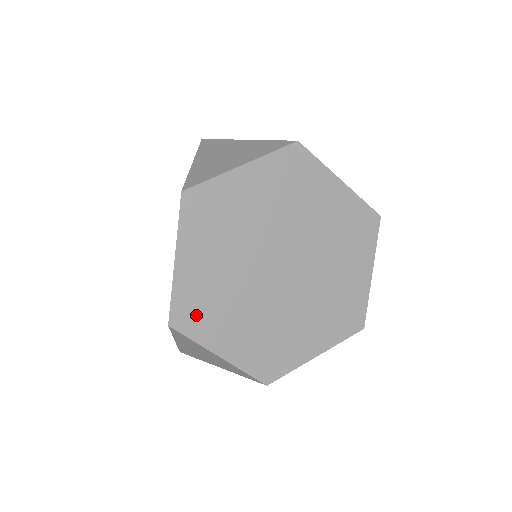
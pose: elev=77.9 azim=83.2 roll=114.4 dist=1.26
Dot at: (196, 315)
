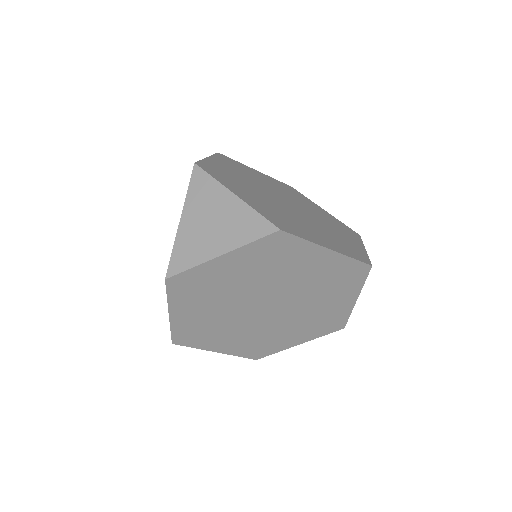
Dot at: (218, 174)
